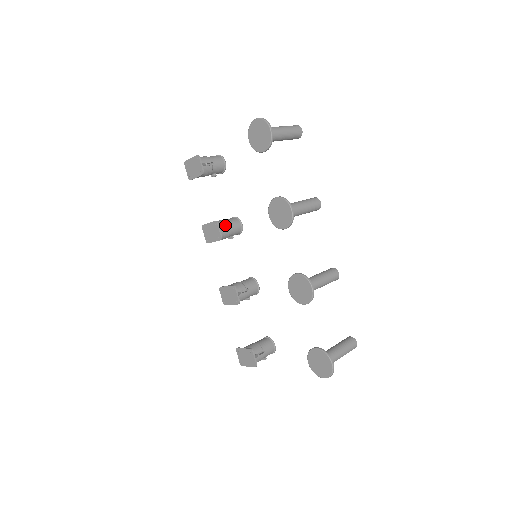
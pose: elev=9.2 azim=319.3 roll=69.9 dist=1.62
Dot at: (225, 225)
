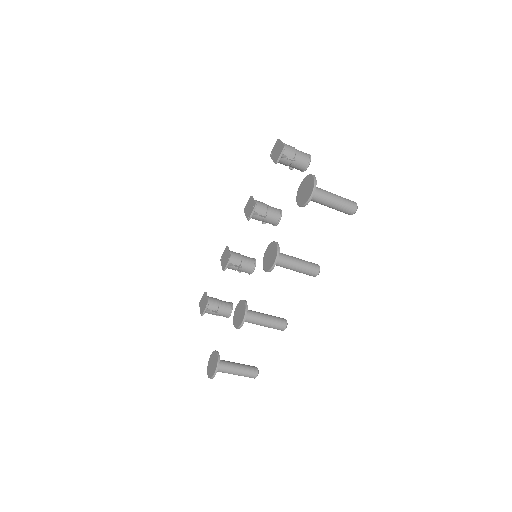
Dot at: (263, 212)
